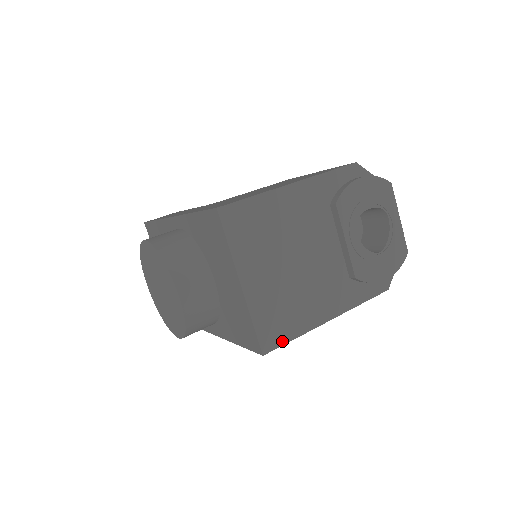
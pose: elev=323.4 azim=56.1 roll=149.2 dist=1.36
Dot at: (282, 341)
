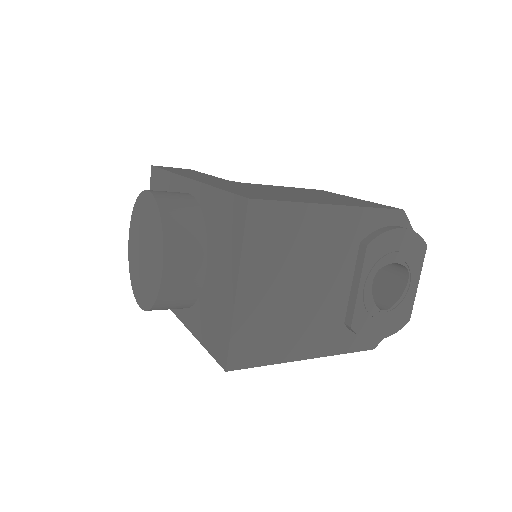
Dot at: (251, 363)
